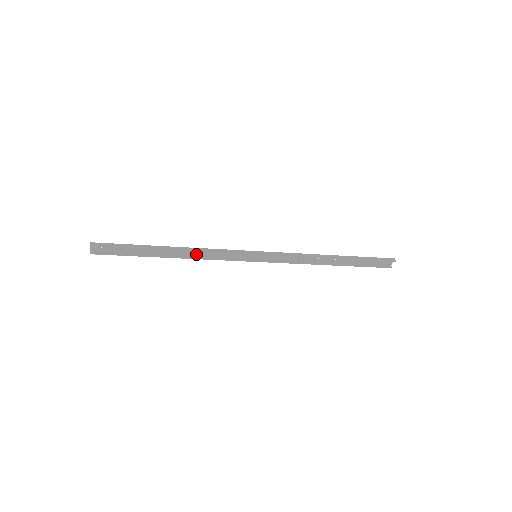
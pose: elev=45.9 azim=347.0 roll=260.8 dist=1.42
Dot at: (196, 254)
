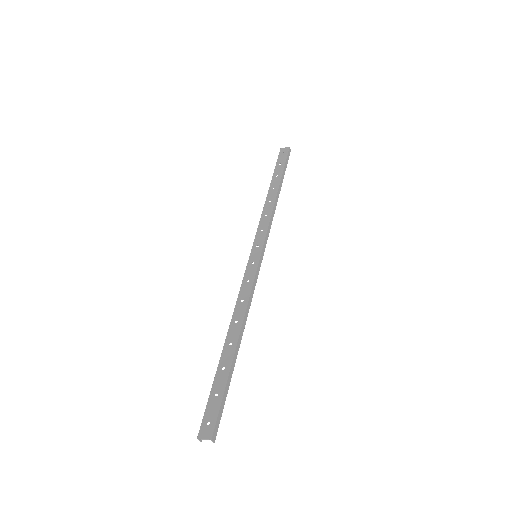
Dot at: (237, 313)
